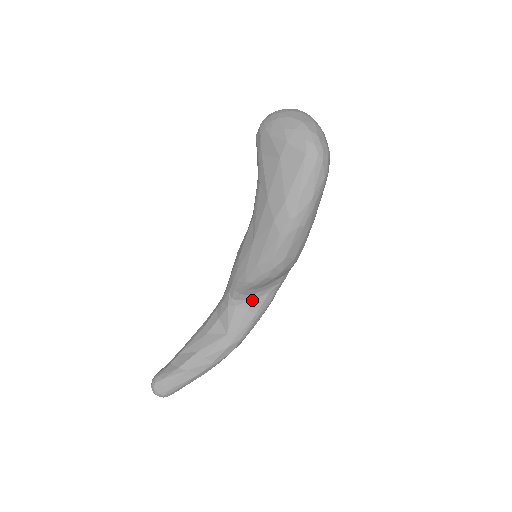
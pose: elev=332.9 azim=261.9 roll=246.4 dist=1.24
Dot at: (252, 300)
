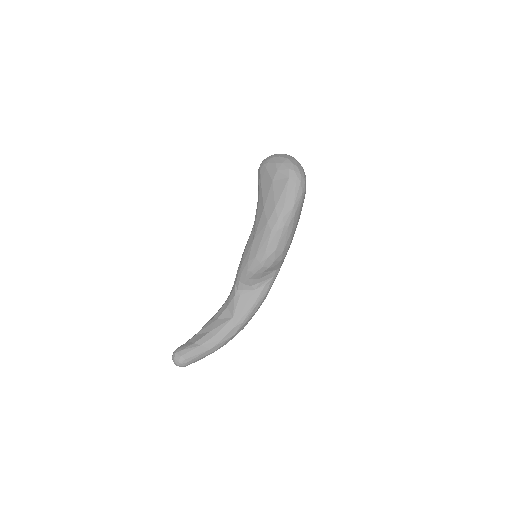
Dot at: (252, 290)
